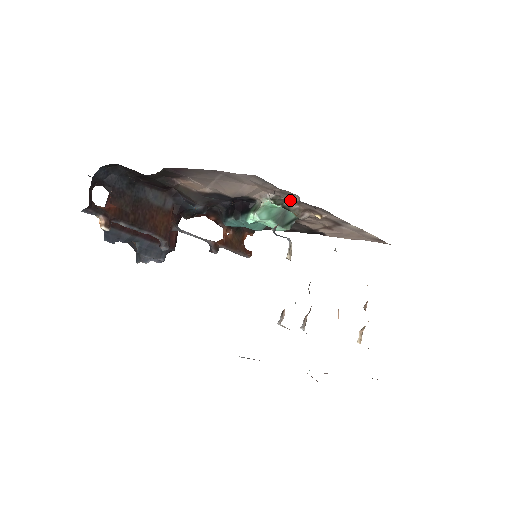
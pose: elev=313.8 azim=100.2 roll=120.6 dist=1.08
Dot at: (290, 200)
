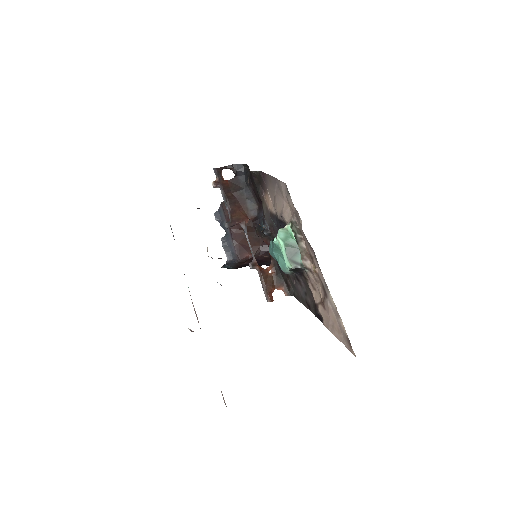
Dot at: (301, 232)
